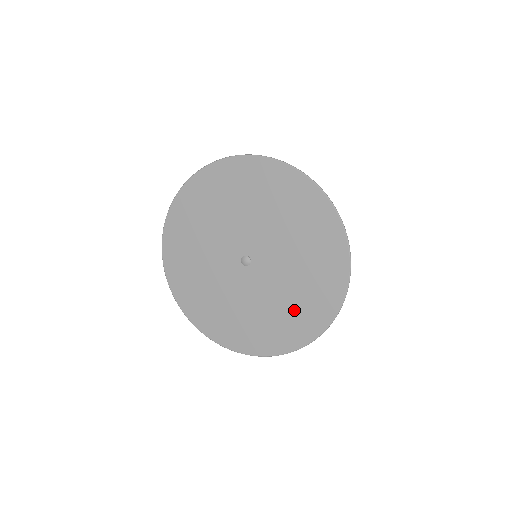
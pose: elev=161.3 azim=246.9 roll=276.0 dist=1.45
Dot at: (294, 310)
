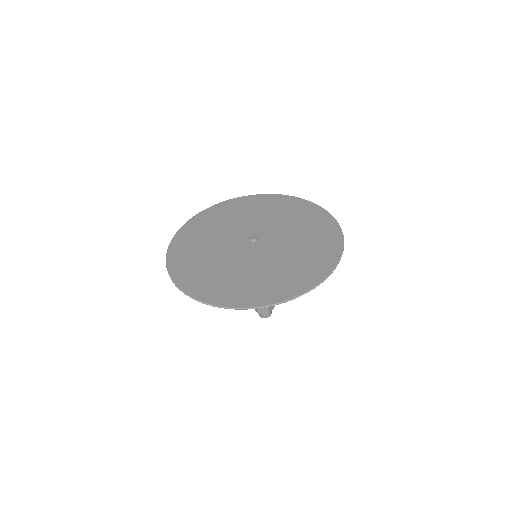
Dot at: (292, 270)
